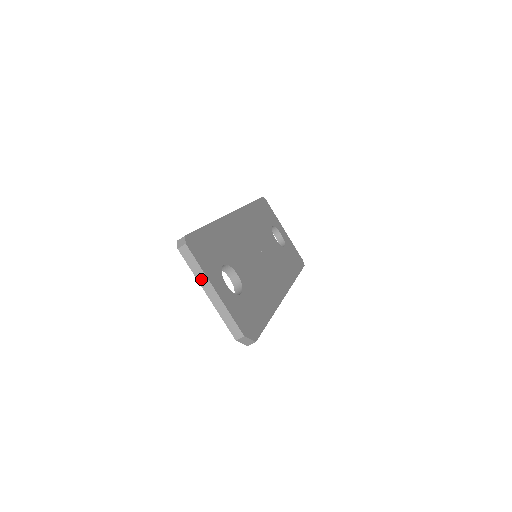
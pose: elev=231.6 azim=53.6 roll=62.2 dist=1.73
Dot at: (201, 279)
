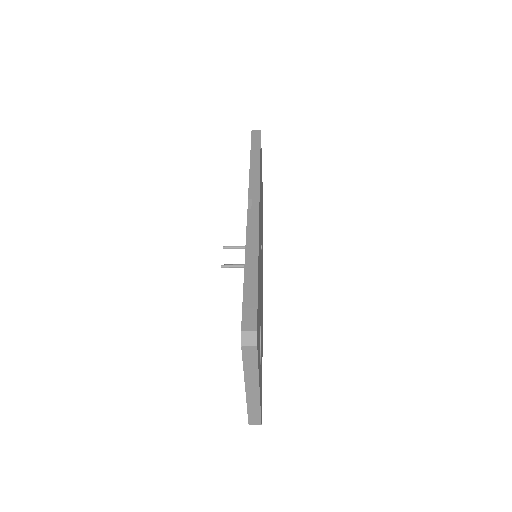
Dot at: (250, 378)
